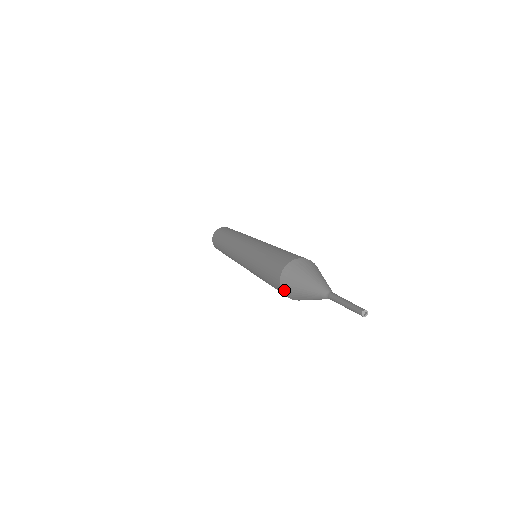
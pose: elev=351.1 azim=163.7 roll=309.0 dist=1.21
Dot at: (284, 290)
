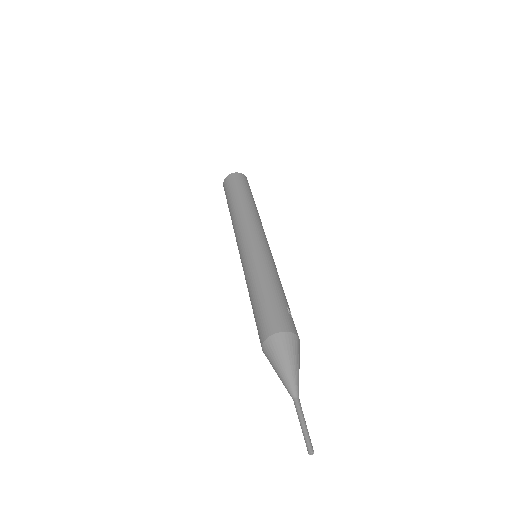
Dot at: (264, 353)
